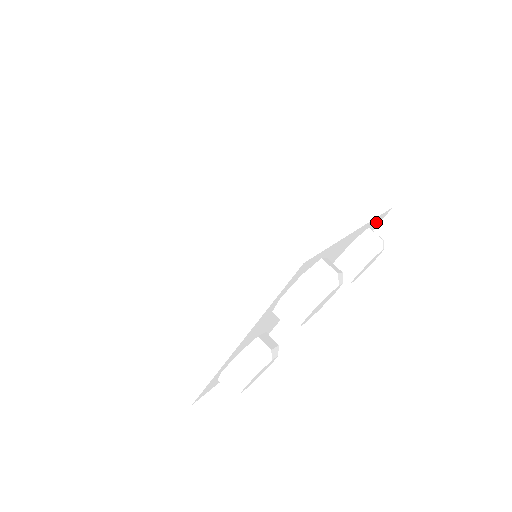
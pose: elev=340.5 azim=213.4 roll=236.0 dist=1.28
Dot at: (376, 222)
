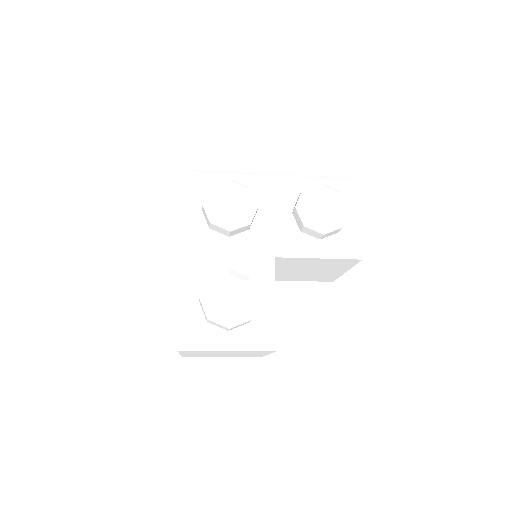
Dot at: occluded
